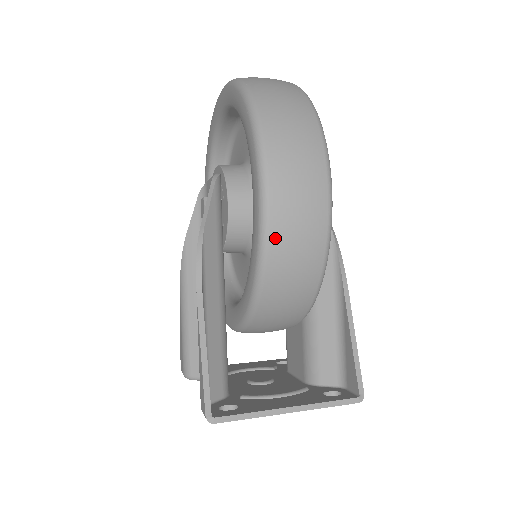
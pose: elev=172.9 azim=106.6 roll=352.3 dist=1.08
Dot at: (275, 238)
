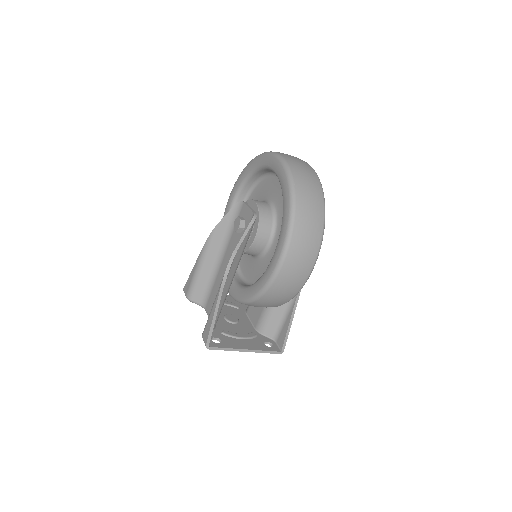
Dot at: (276, 285)
